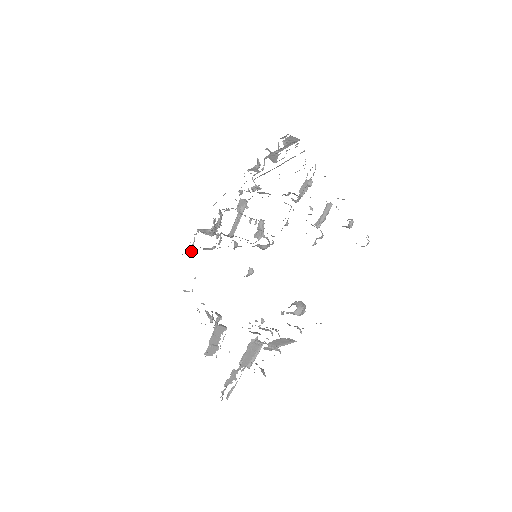
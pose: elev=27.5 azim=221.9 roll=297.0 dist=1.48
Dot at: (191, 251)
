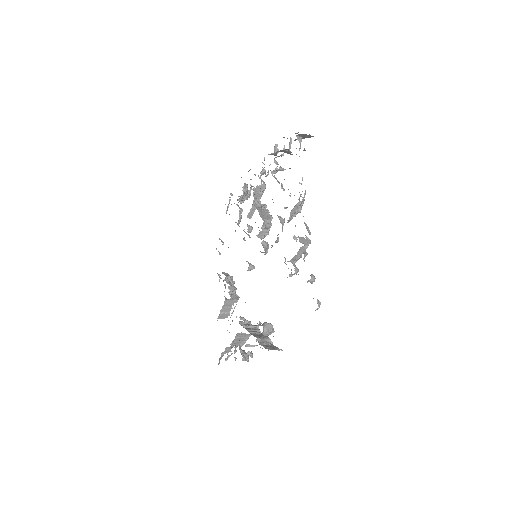
Dot at: (226, 212)
